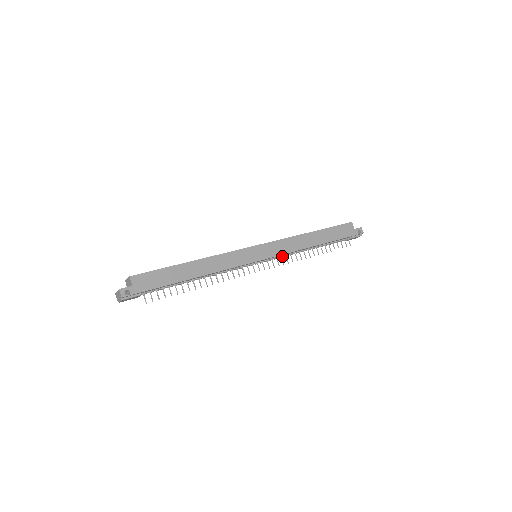
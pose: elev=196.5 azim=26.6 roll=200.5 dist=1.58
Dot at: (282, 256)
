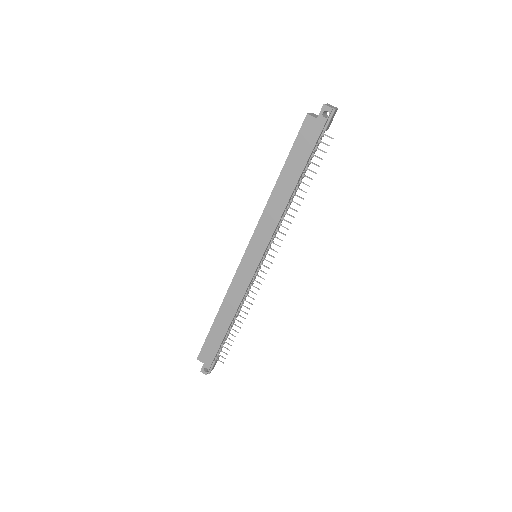
Dot at: (274, 235)
